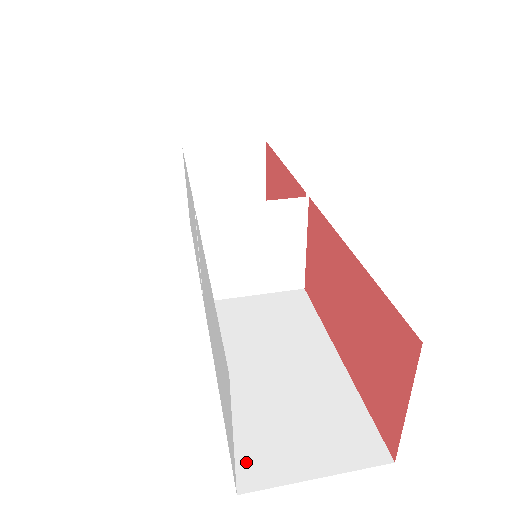
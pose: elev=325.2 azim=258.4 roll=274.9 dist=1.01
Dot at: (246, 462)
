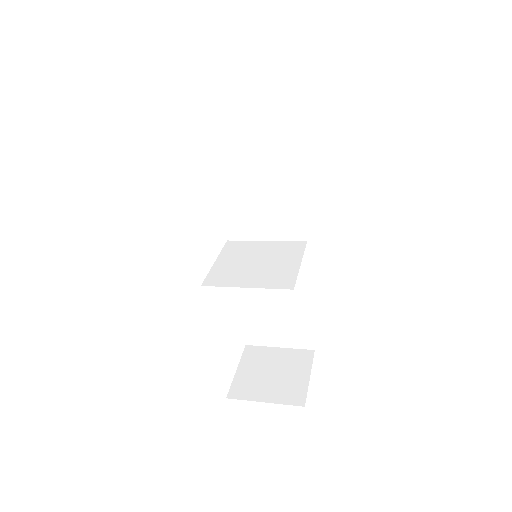
Dot at: occluded
